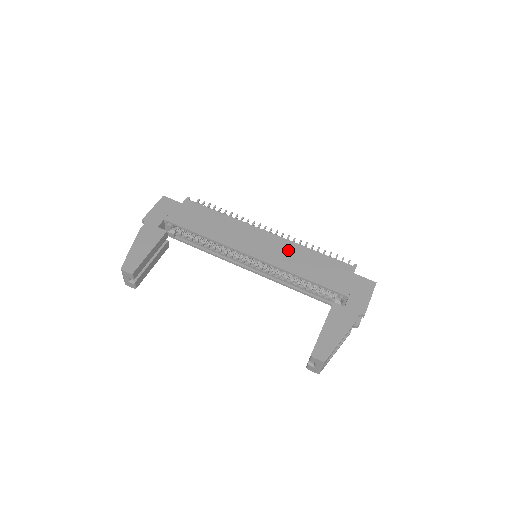
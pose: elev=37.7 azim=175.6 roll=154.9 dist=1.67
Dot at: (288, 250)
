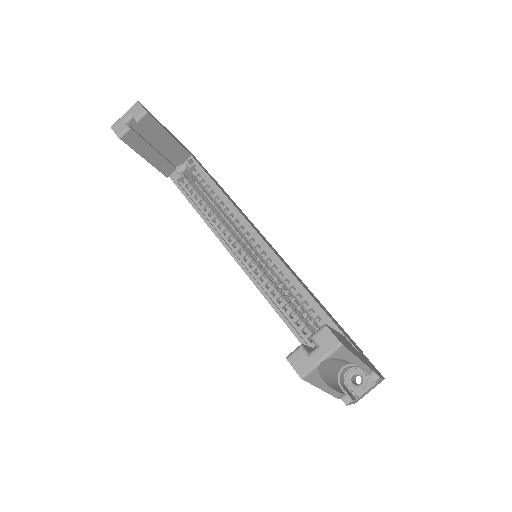
Dot at: (297, 276)
